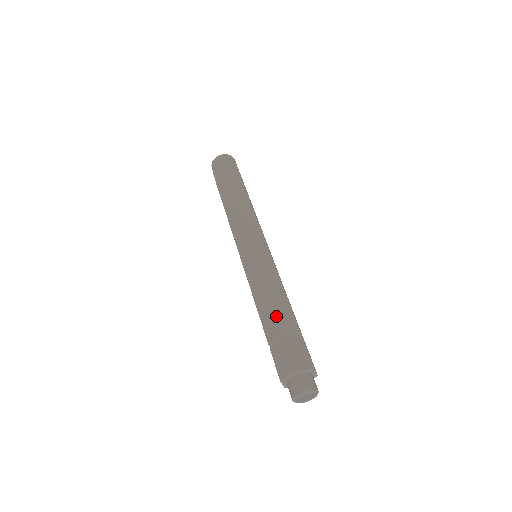
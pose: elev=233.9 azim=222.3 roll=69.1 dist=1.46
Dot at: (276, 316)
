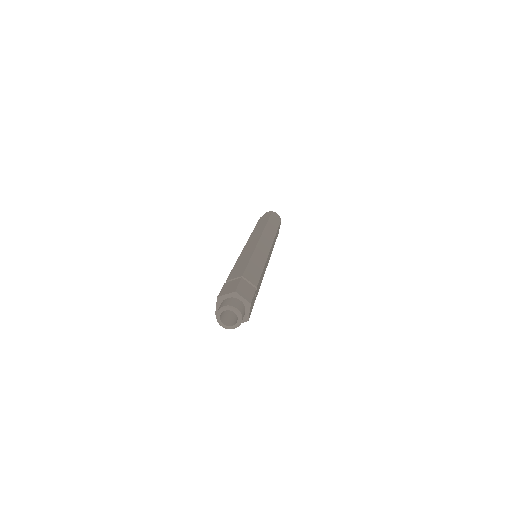
Dot at: (246, 269)
